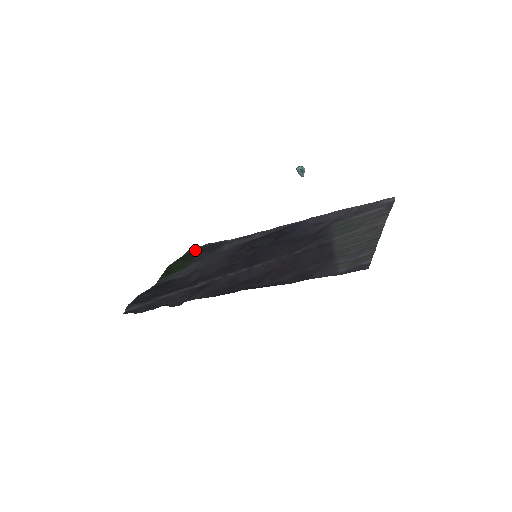
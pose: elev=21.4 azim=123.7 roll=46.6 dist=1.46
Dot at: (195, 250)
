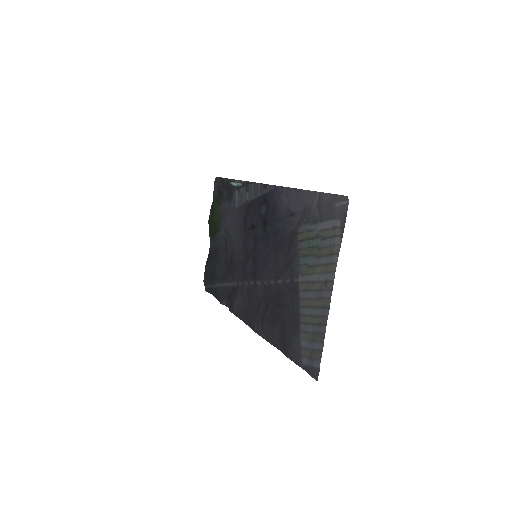
Dot at: (218, 189)
